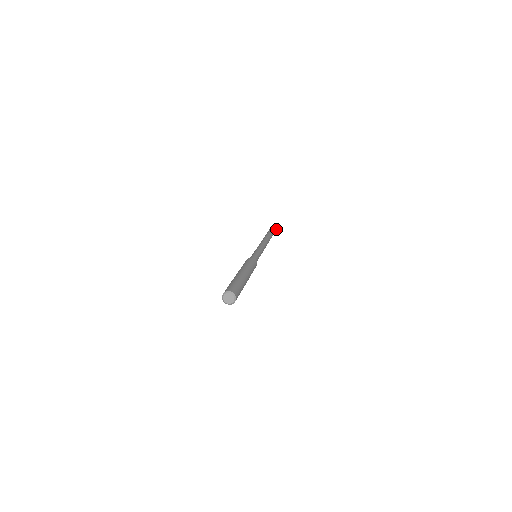
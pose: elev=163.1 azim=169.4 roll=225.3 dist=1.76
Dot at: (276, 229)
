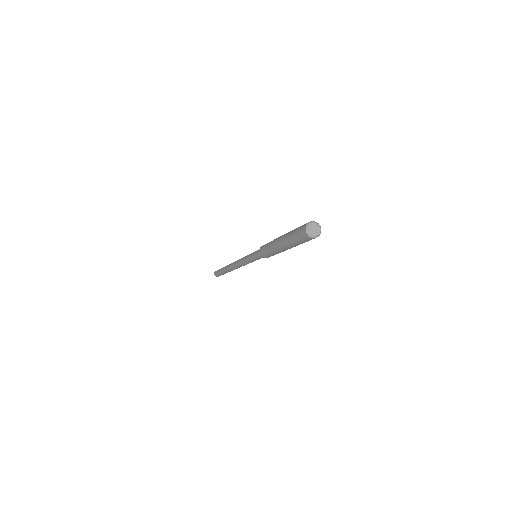
Dot at: occluded
